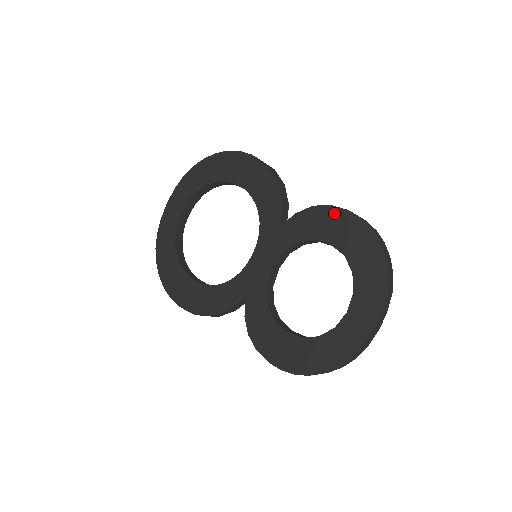
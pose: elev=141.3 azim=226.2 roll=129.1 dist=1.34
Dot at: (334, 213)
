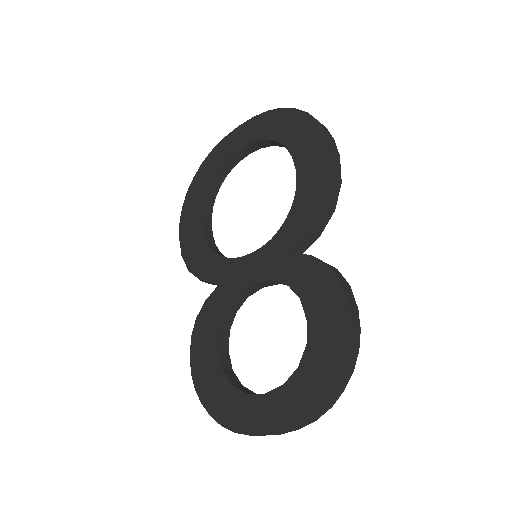
Dot at: (336, 294)
